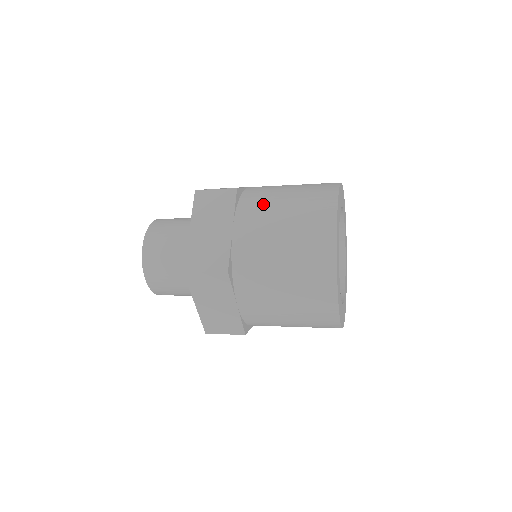
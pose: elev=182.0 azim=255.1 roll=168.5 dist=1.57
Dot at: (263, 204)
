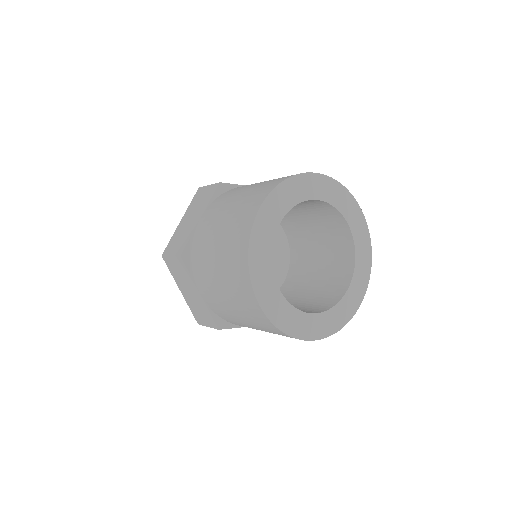
Dot at: (230, 195)
